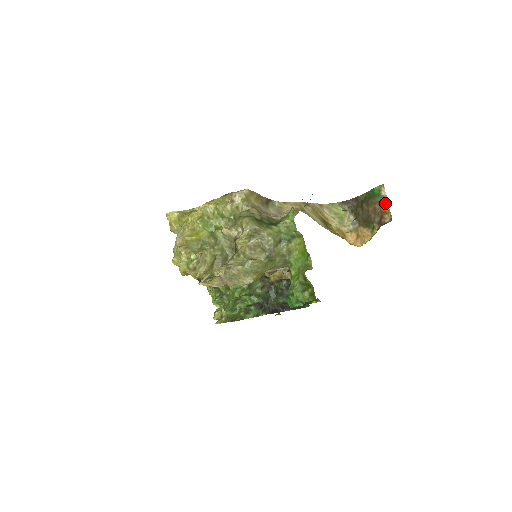
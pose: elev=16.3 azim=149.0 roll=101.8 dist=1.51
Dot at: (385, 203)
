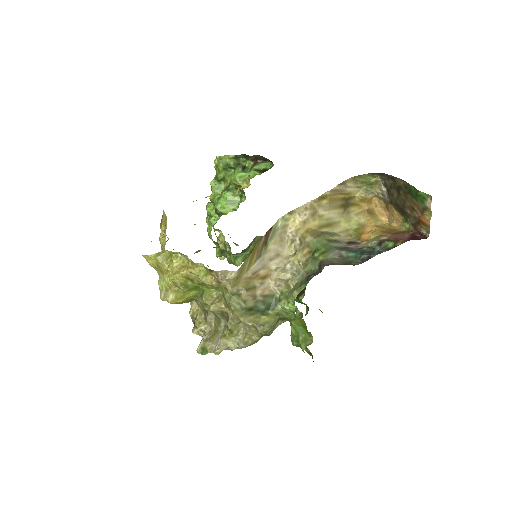
Dot at: (427, 215)
